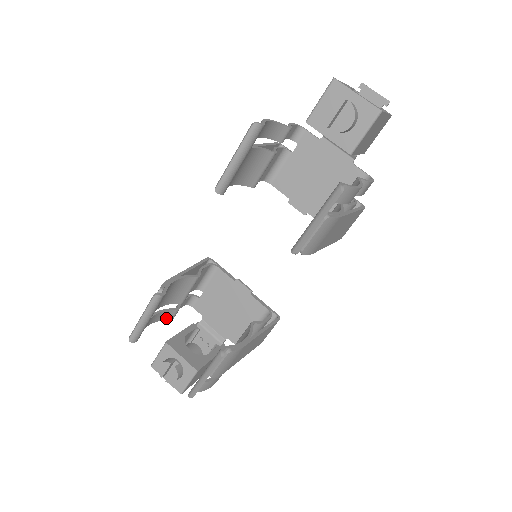
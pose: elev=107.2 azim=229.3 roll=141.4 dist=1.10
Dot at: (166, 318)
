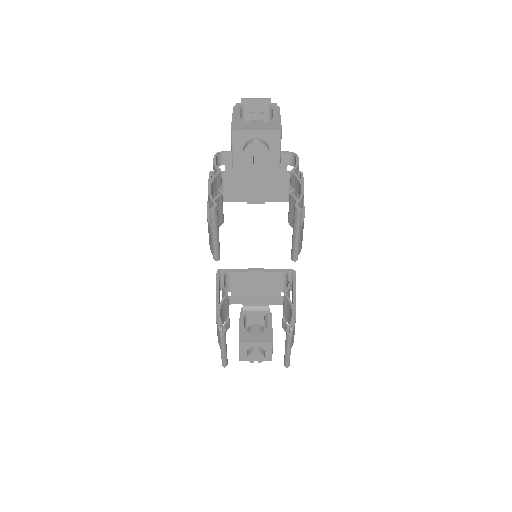
Dot at: (226, 330)
